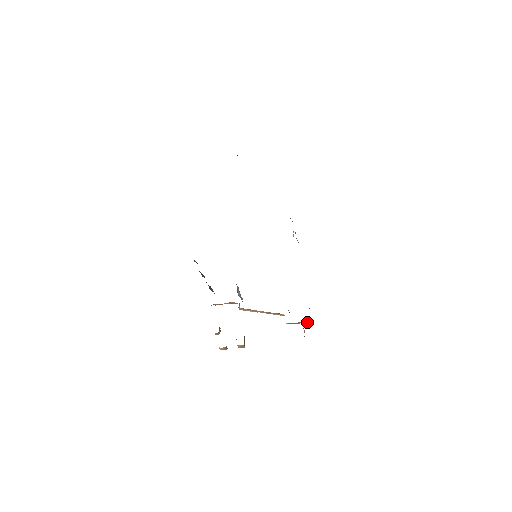
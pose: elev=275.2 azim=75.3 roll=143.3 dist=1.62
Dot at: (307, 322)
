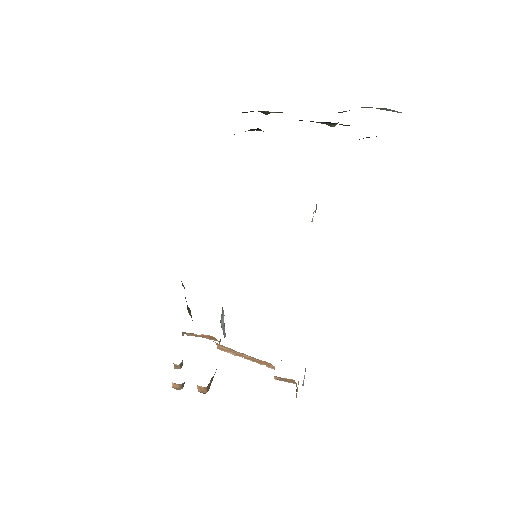
Dot at: (303, 382)
